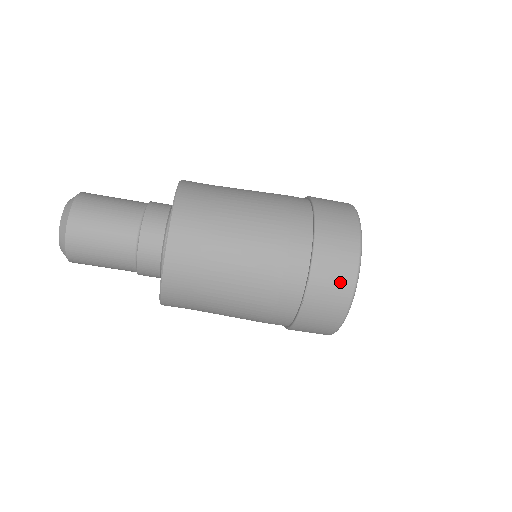
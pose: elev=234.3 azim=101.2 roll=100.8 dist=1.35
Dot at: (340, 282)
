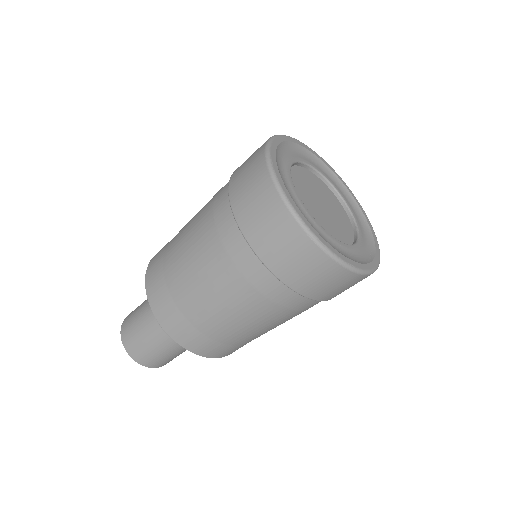
Dot at: (268, 211)
